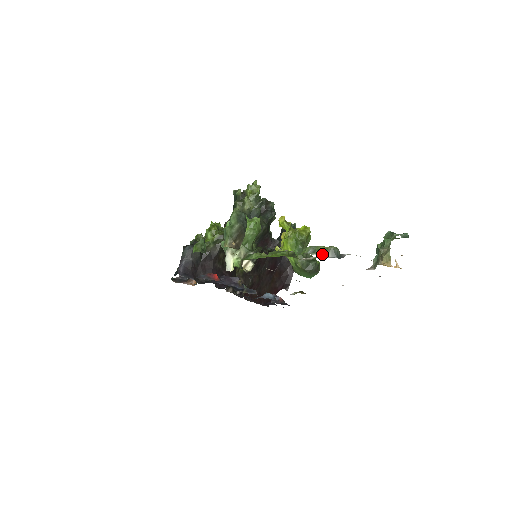
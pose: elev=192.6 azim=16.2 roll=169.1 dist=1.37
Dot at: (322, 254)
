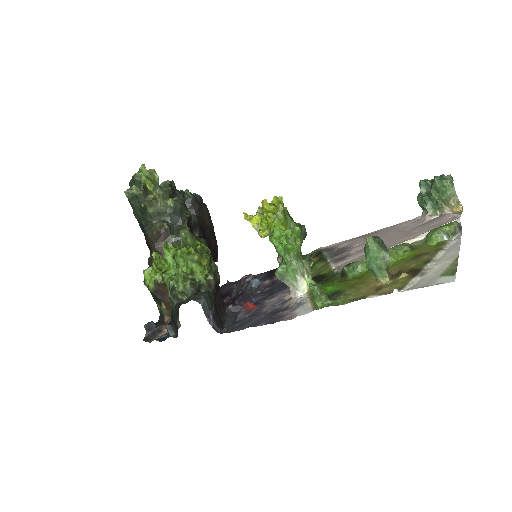
Dot at: (455, 234)
